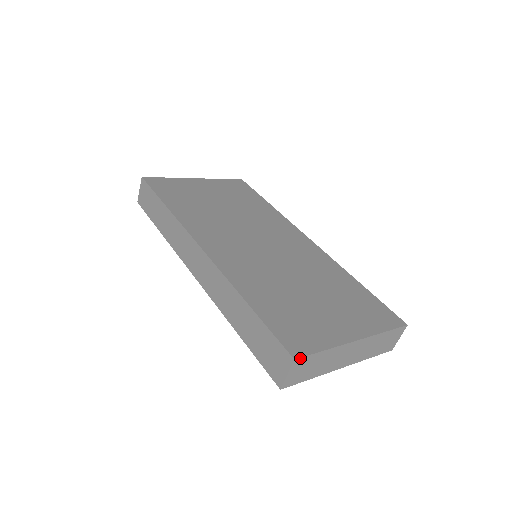
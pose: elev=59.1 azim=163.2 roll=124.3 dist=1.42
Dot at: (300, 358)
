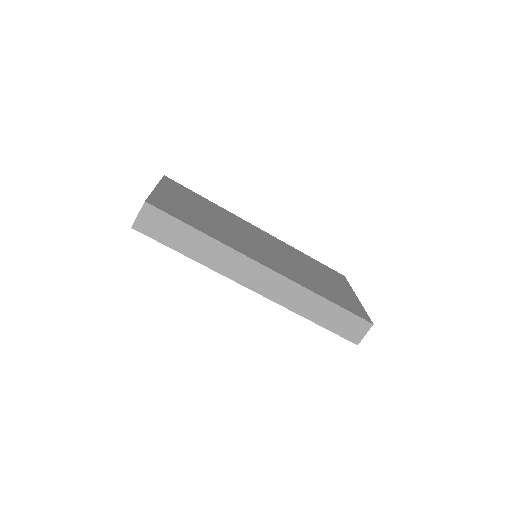
Dot at: (372, 322)
